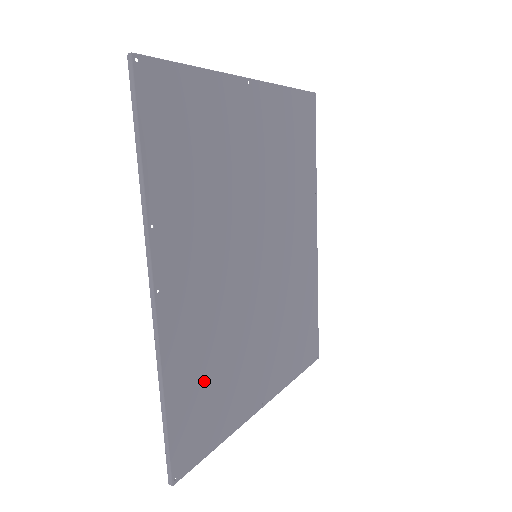
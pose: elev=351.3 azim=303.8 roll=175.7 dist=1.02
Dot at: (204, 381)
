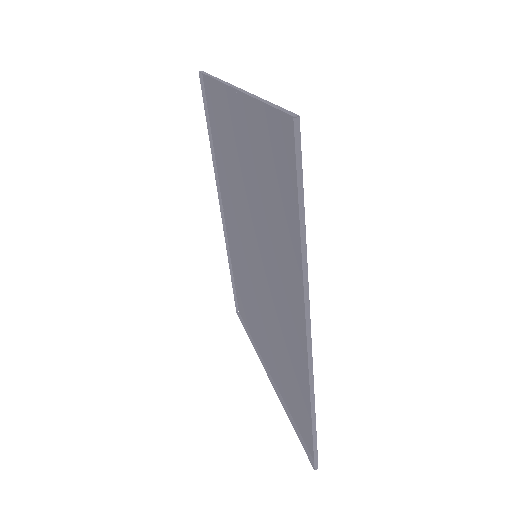
Dot at: (295, 381)
